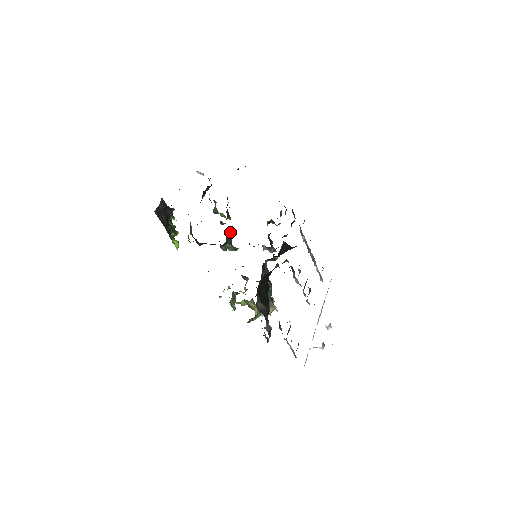
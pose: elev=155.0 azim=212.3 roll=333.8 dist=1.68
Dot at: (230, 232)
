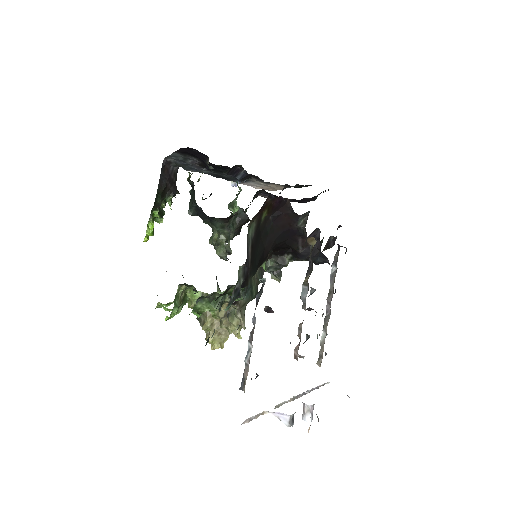
Dot at: (239, 219)
